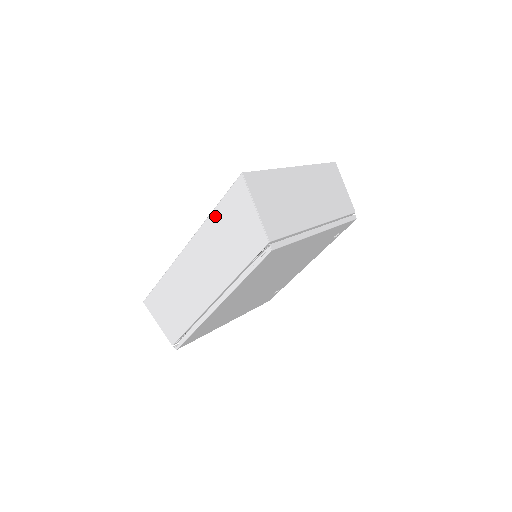
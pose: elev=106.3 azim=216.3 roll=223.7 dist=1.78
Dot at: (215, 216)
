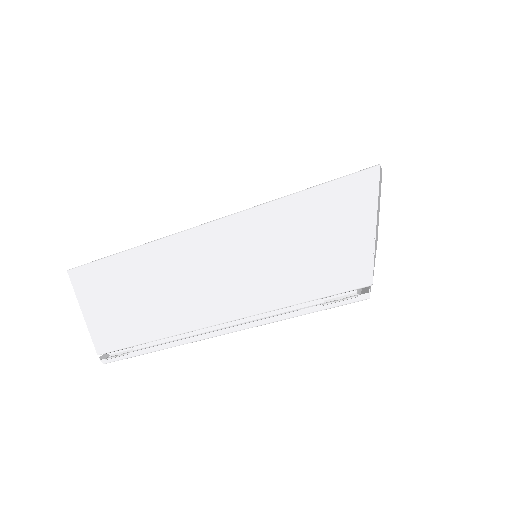
Dot at: (290, 205)
